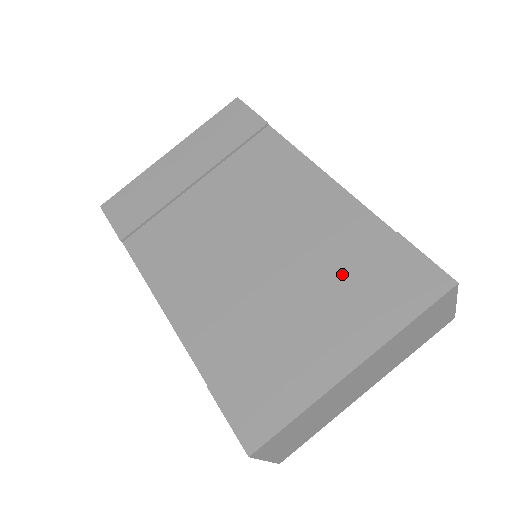
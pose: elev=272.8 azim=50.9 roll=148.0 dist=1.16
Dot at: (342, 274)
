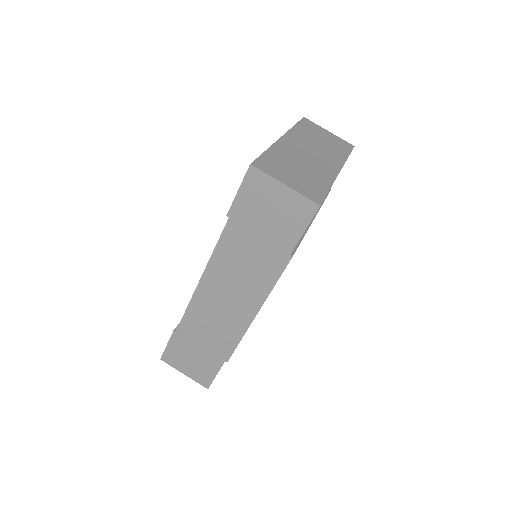
Dot at: occluded
